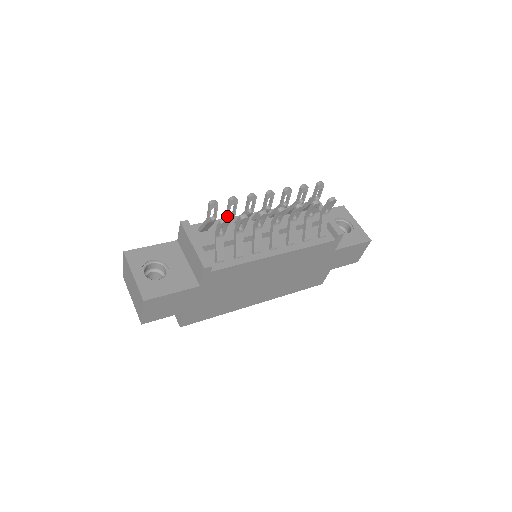
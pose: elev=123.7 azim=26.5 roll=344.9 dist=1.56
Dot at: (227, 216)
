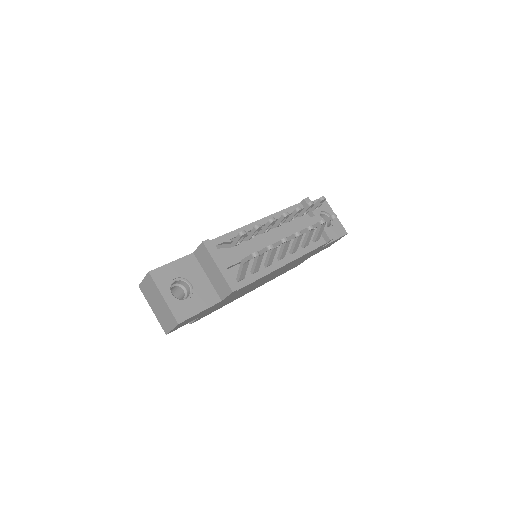
Dot at: (249, 239)
